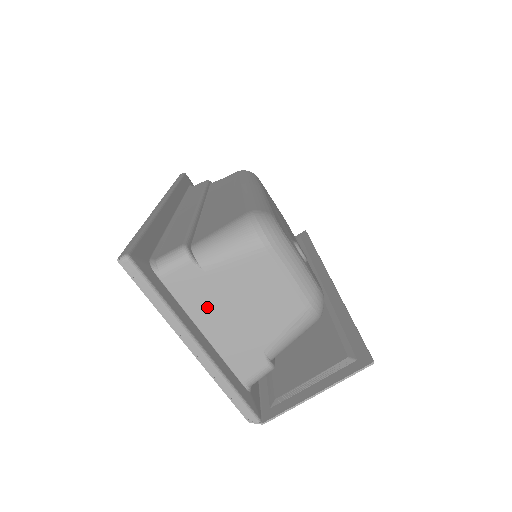
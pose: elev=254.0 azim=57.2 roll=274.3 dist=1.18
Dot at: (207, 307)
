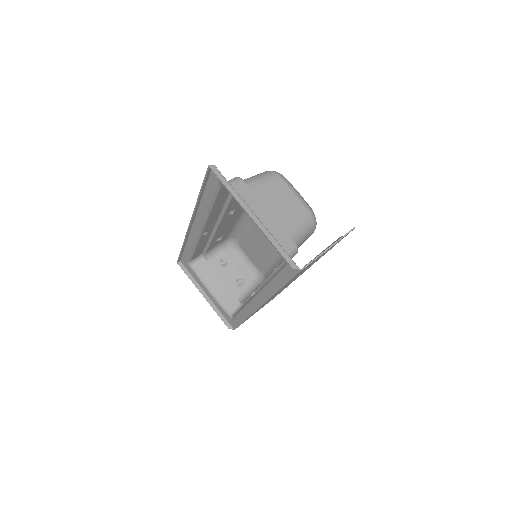
Dot at: (254, 205)
